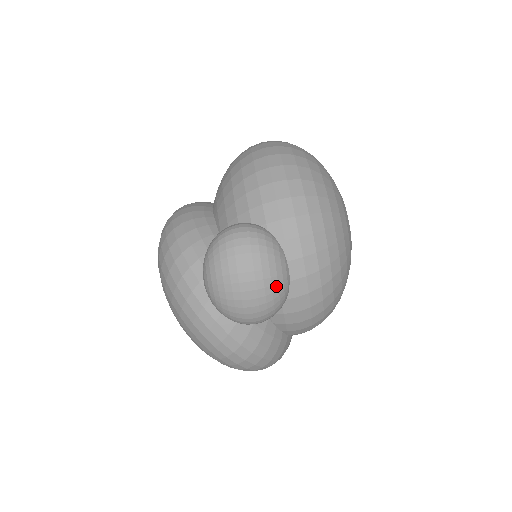
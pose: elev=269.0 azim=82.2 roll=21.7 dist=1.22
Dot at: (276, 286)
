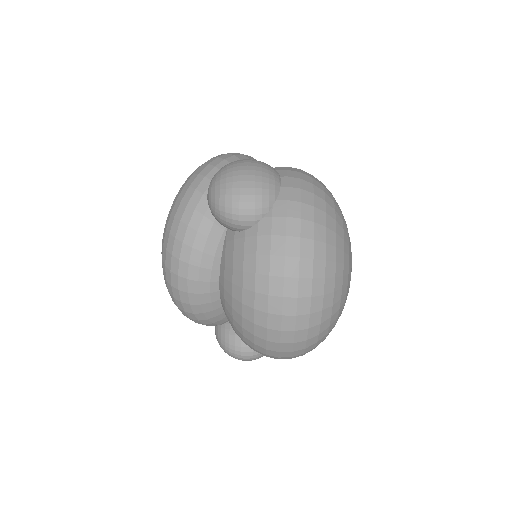
Dot at: occluded
